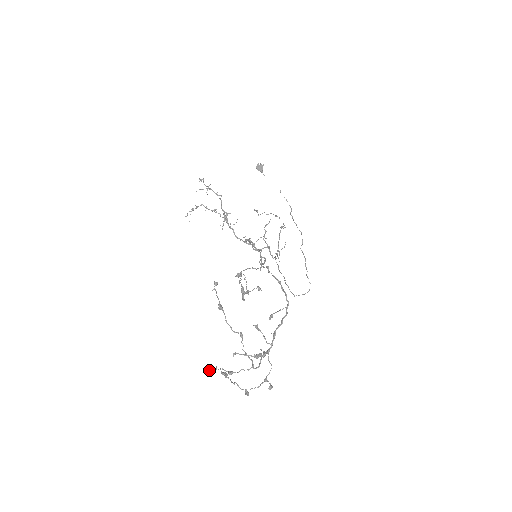
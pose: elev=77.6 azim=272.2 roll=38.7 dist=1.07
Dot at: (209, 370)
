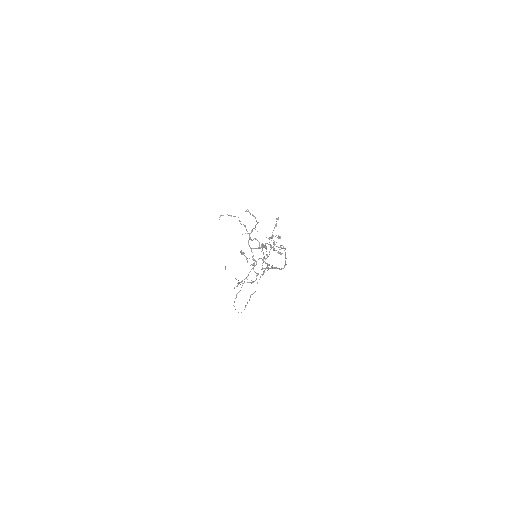
Dot at: (250, 237)
